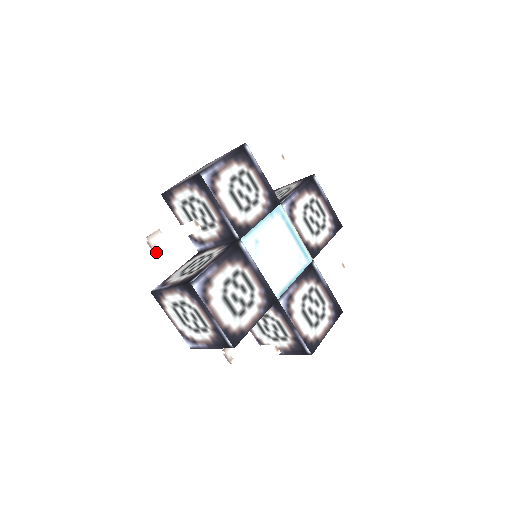
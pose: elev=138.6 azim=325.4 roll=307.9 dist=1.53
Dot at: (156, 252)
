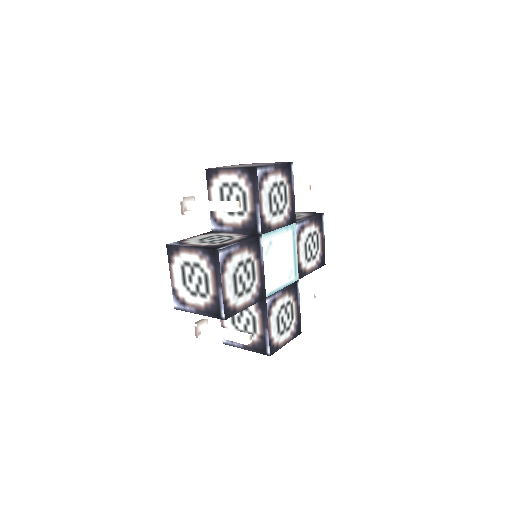
Dot at: (185, 214)
